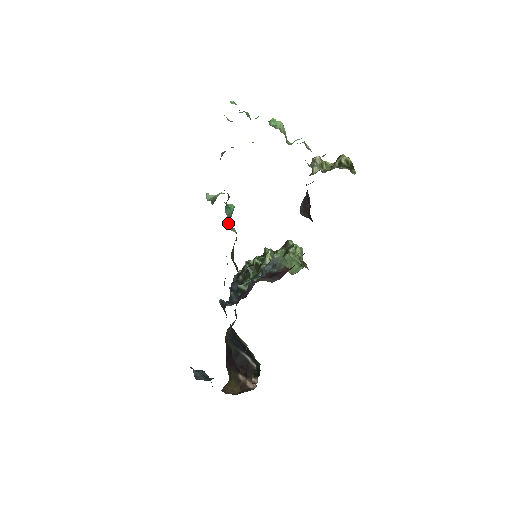
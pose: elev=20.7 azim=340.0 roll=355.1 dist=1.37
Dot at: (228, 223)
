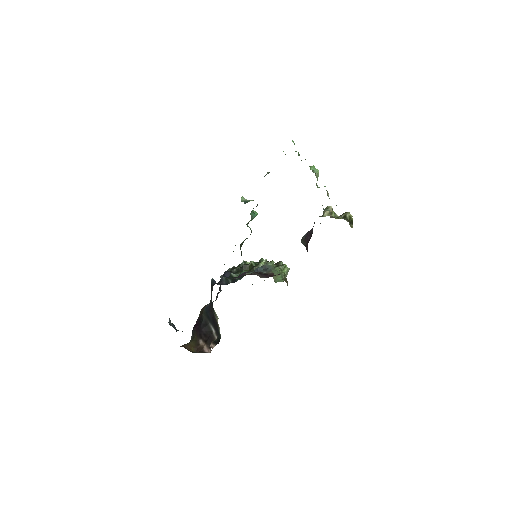
Dot at: occluded
